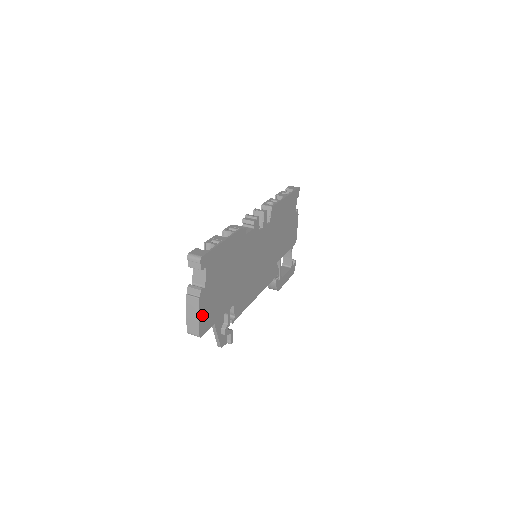
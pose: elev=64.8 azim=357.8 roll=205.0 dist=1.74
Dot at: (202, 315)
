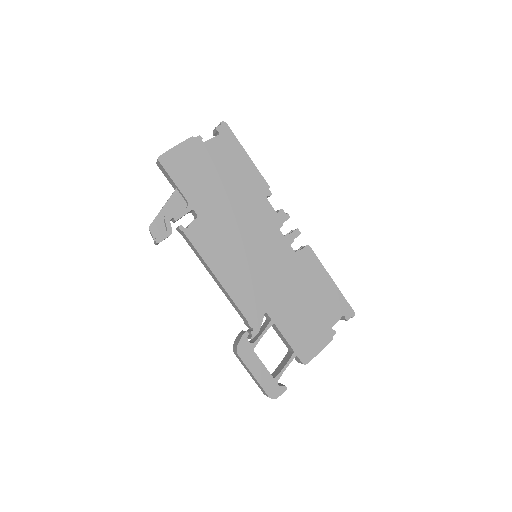
Dot at: (179, 151)
